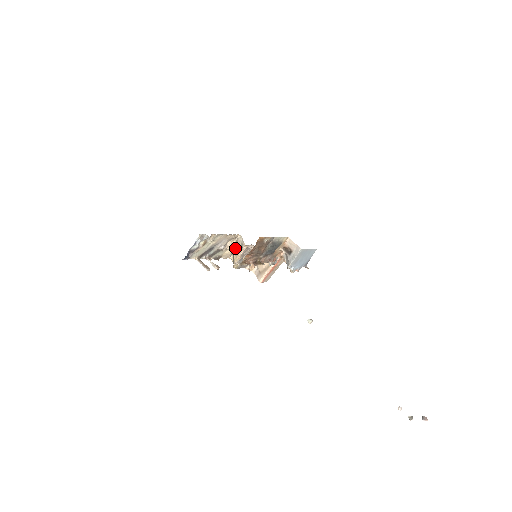
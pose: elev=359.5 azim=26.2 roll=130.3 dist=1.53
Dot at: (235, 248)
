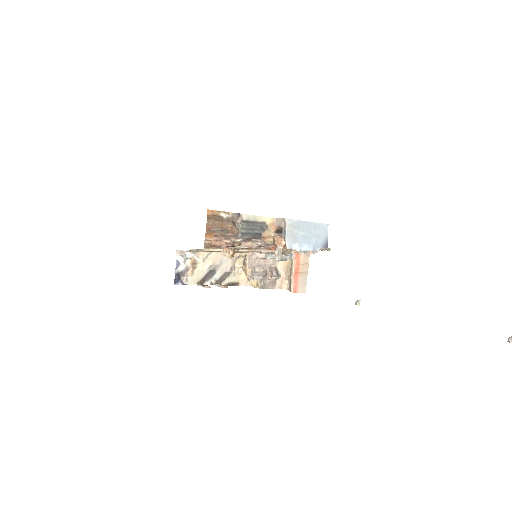
Dot at: (243, 265)
